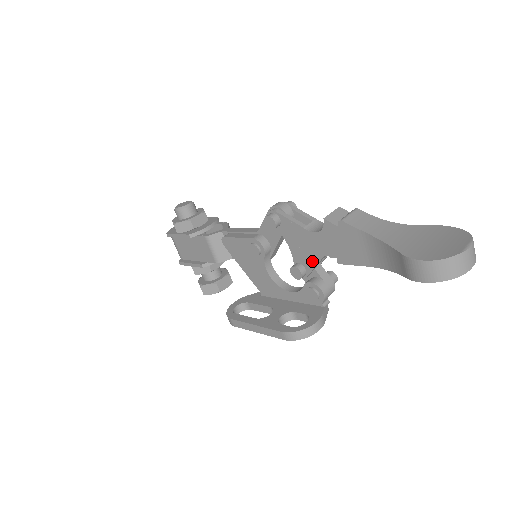
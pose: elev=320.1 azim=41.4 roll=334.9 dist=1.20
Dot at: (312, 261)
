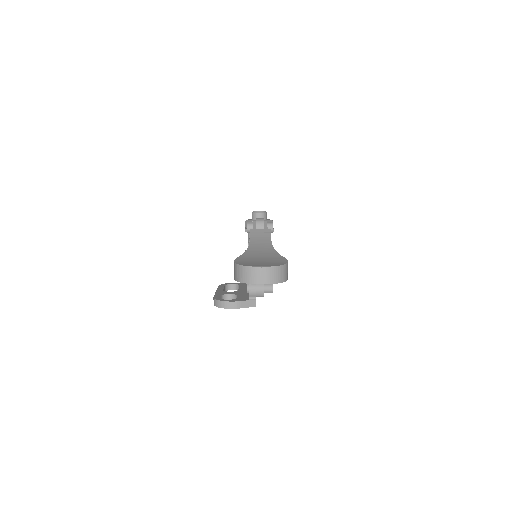
Dot at: occluded
